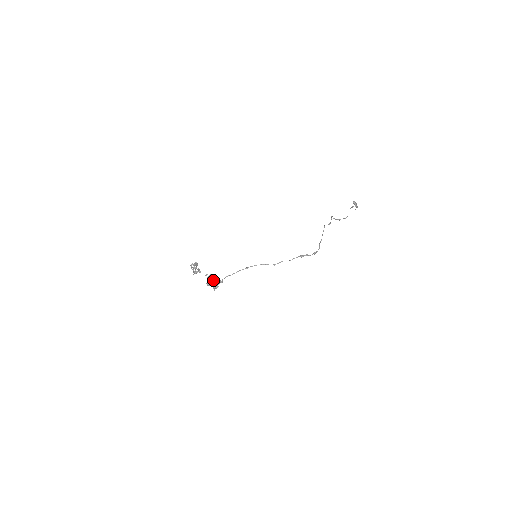
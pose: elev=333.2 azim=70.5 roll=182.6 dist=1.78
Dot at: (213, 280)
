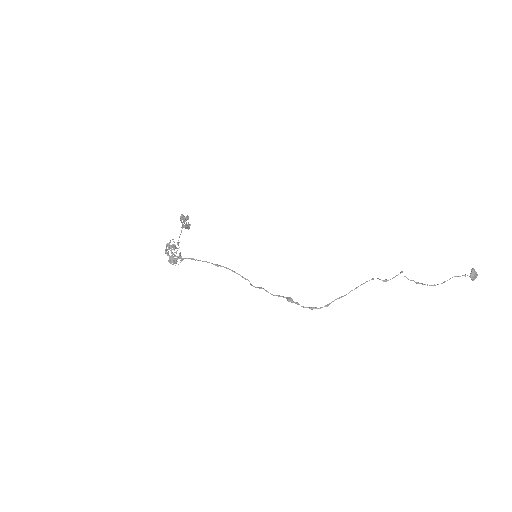
Dot at: occluded
